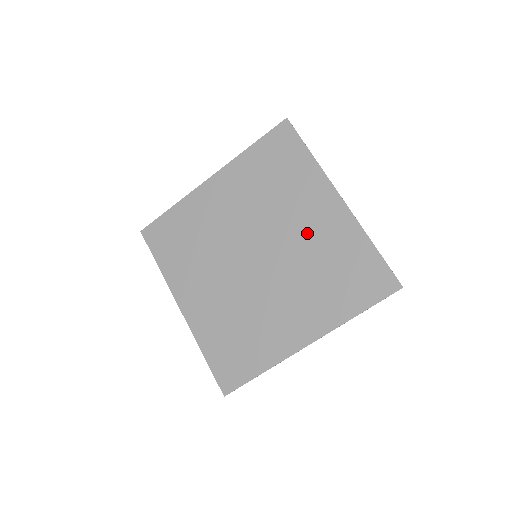
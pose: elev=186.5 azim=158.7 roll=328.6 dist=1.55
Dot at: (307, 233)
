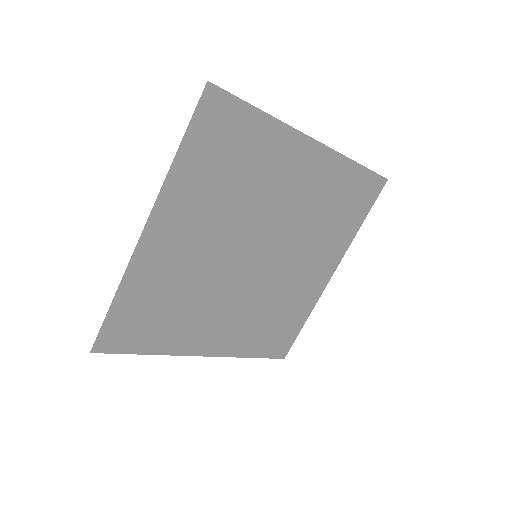
Dot at: (297, 198)
